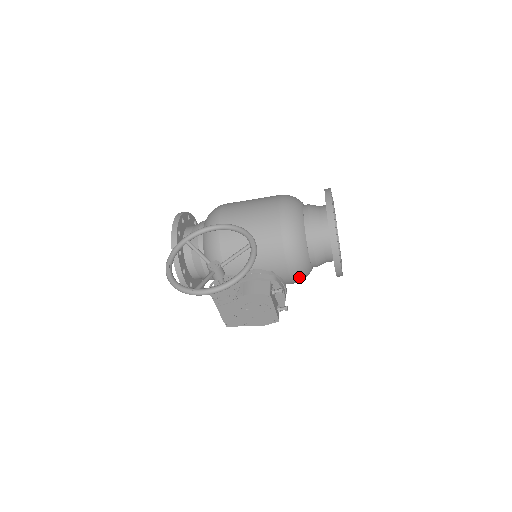
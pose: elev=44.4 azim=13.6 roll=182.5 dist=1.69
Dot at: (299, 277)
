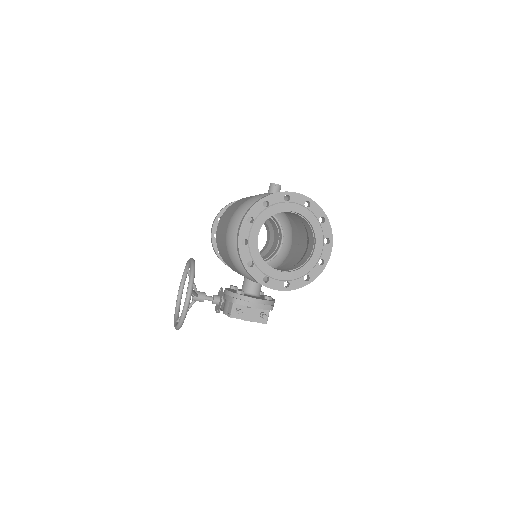
Dot at: occluded
